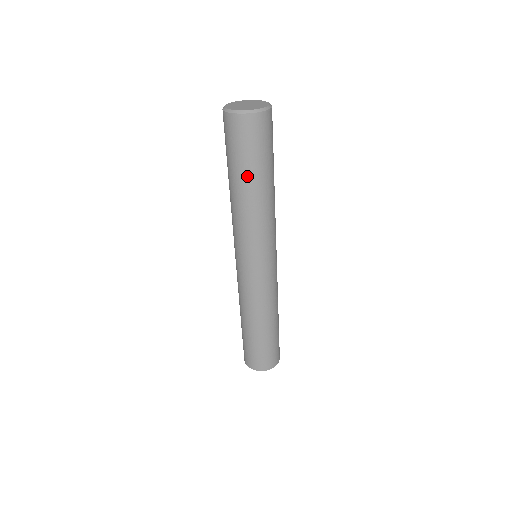
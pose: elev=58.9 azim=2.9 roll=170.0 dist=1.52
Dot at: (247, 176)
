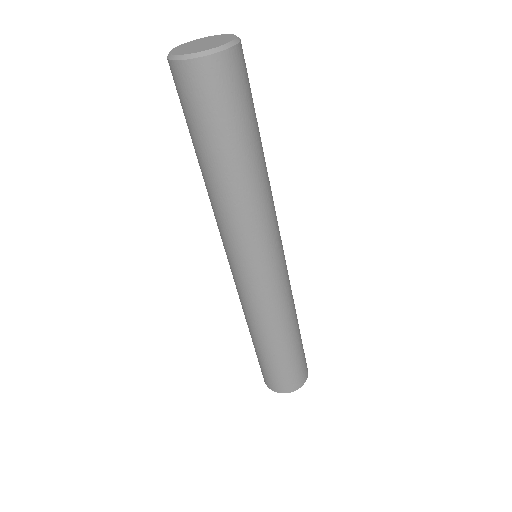
Dot at: (218, 153)
